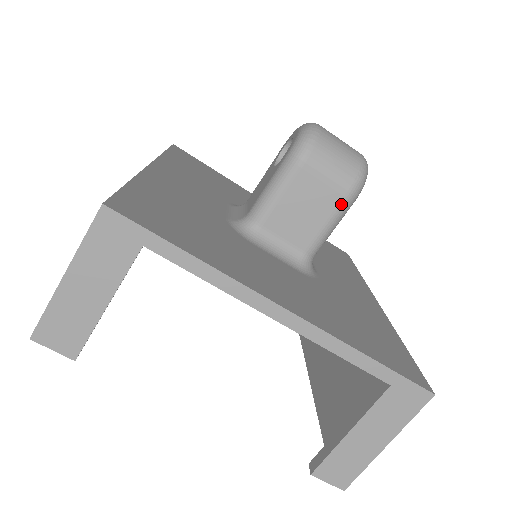
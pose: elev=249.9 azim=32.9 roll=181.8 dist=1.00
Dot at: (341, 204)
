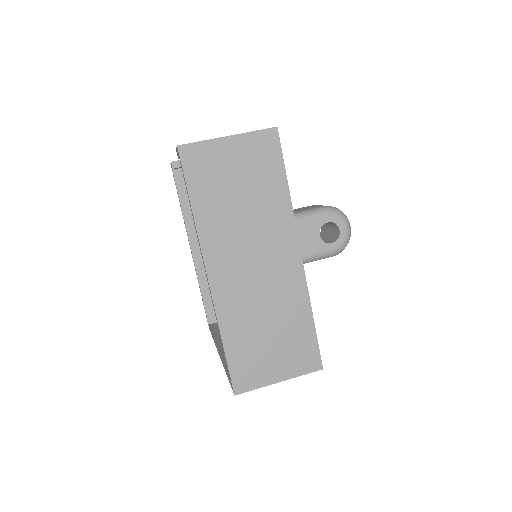
Dot at: (317, 208)
